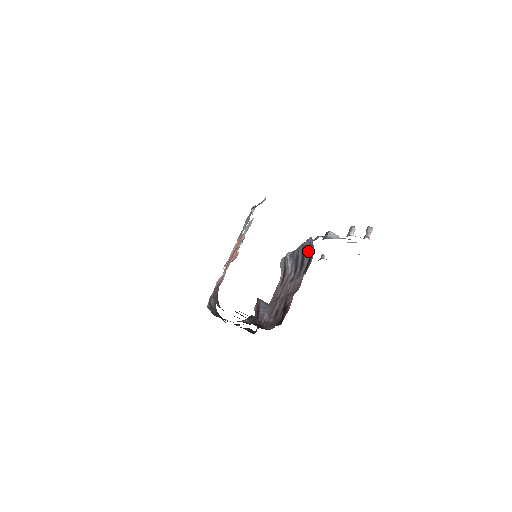
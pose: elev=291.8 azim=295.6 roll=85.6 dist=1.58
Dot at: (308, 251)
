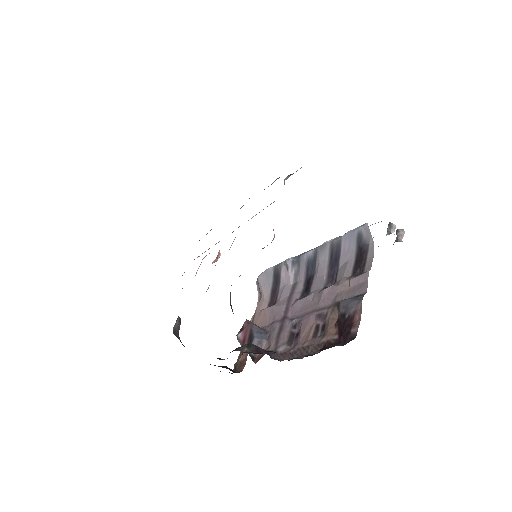
Dot at: (353, 246)
